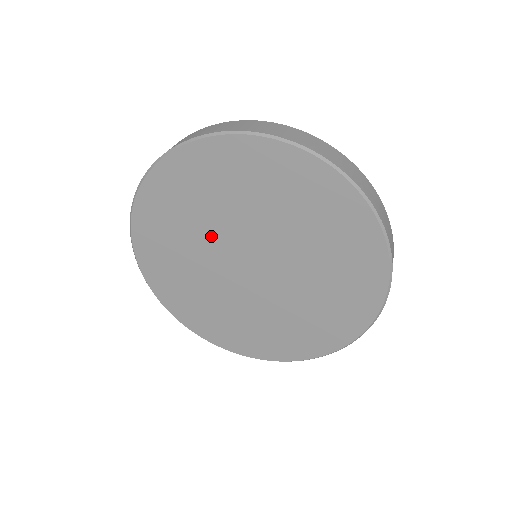
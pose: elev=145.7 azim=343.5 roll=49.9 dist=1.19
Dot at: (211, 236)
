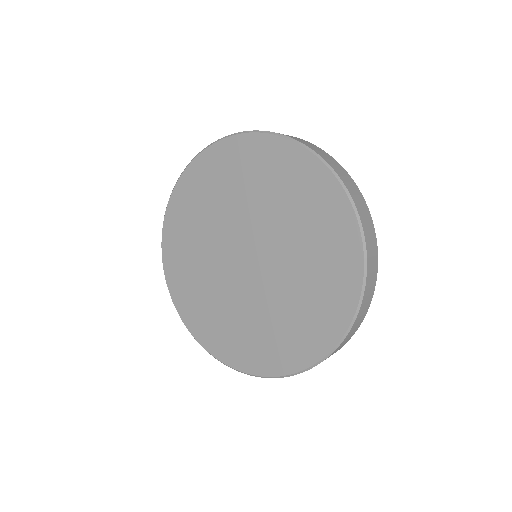
Dot at: (214, 267)
